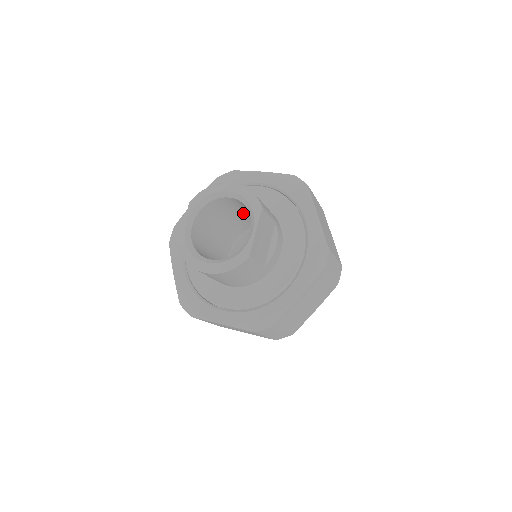
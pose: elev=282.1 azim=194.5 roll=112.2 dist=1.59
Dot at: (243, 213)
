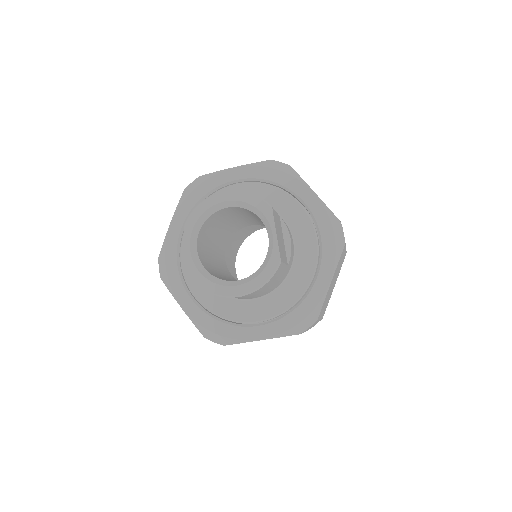
Dot at: (236, 218)
